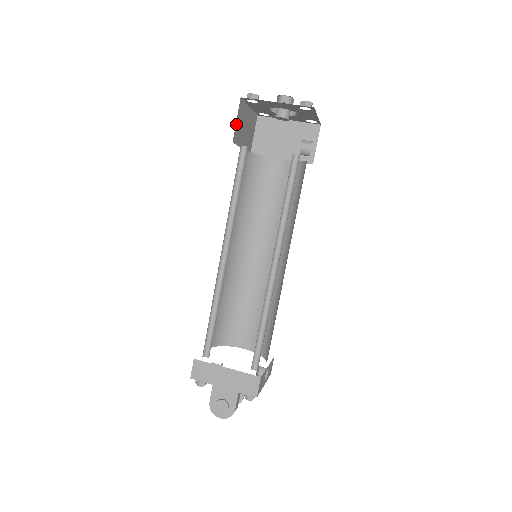
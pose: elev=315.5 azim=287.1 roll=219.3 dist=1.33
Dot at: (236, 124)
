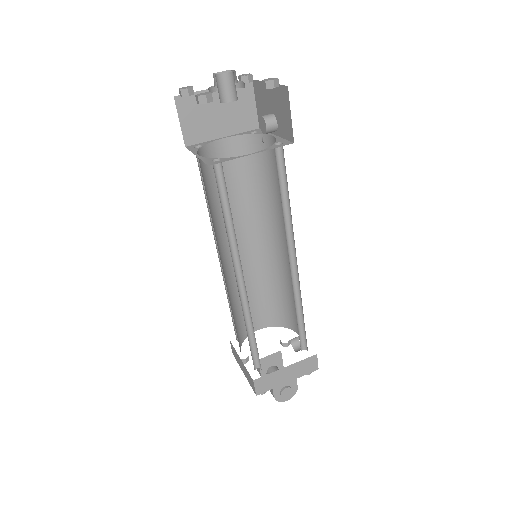
Dot at: occluded
